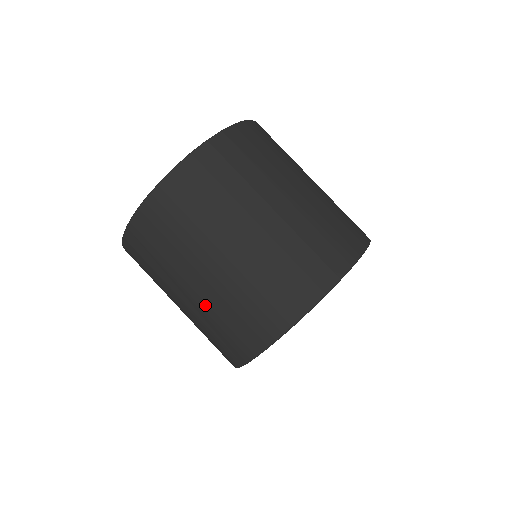
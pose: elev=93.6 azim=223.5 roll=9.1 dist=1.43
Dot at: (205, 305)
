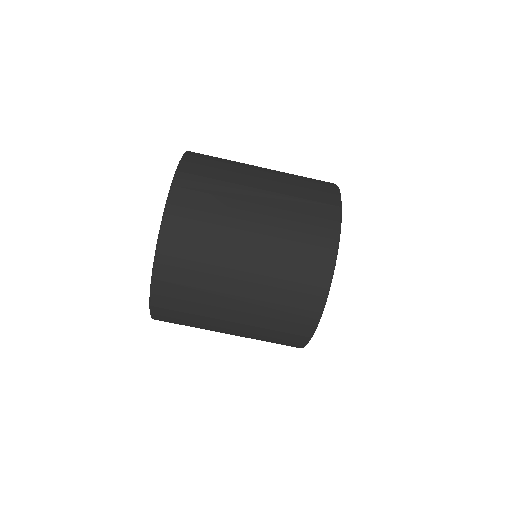
Dot at: (262, 278)
